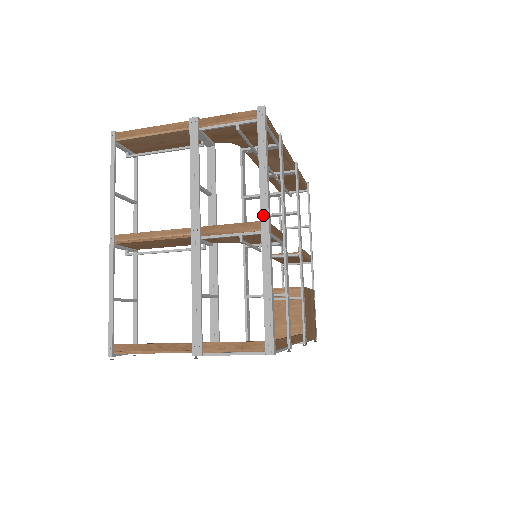
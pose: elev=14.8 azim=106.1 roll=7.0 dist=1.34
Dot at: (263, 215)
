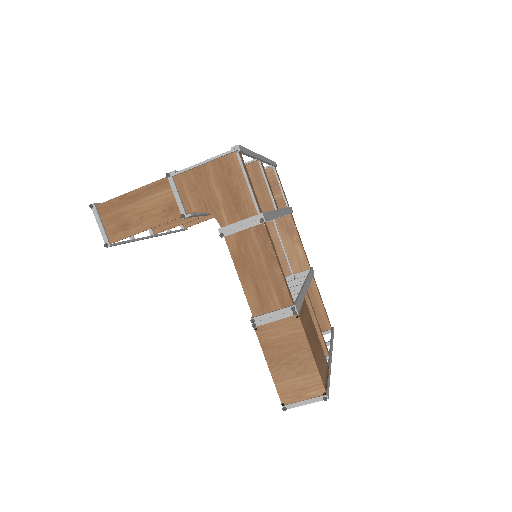
Dot at: occluded
